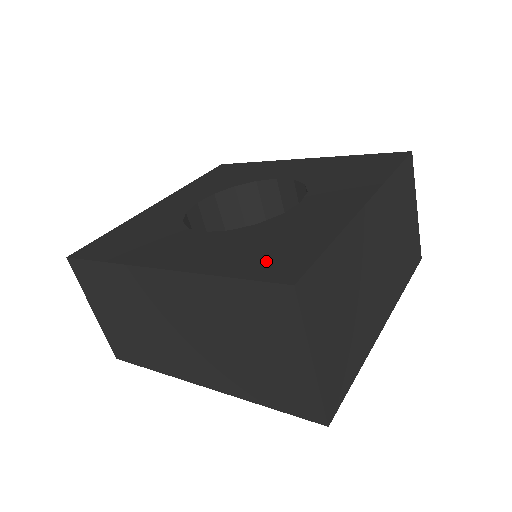
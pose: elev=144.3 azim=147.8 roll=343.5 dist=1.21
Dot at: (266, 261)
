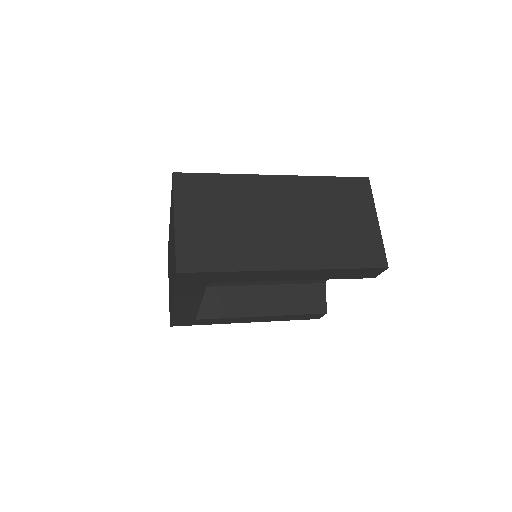
Dot at: occluded
